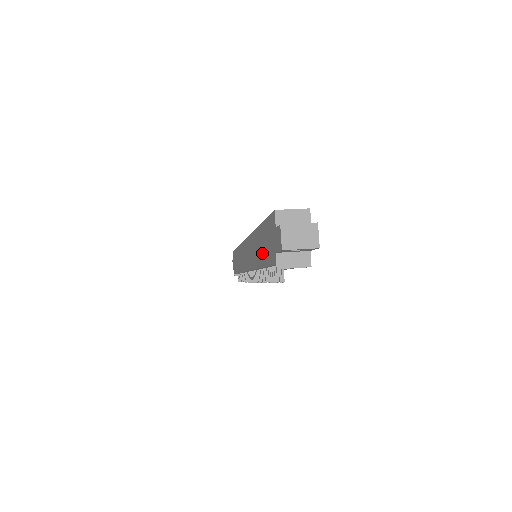
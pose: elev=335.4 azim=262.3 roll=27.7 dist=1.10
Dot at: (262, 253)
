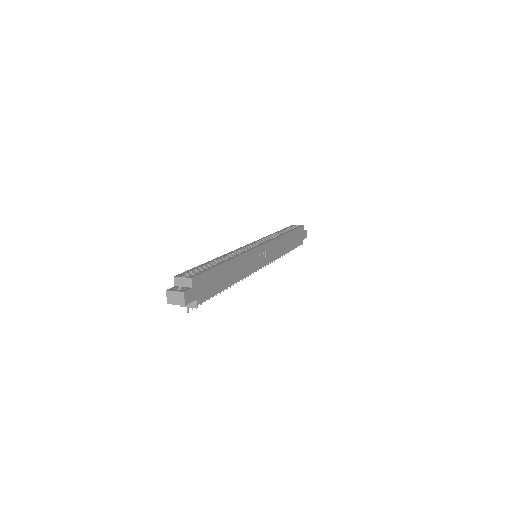
Dot at: occluded
